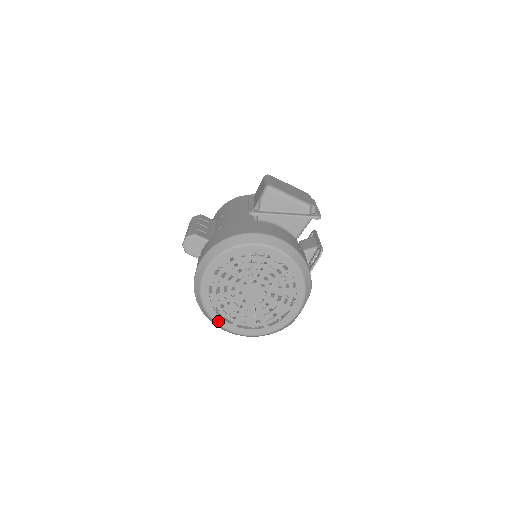
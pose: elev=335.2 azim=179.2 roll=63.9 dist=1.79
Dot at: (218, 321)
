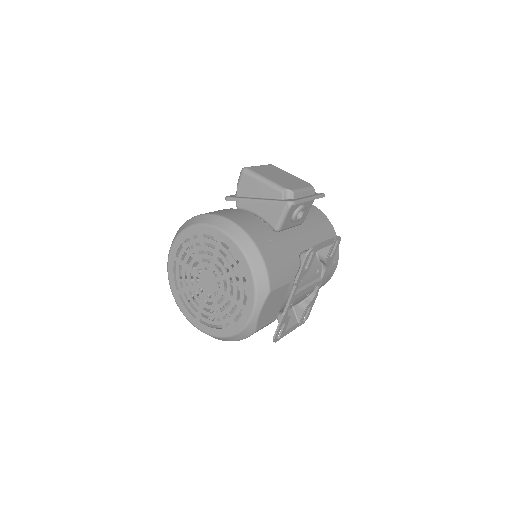
Dot at: (184, 312)
